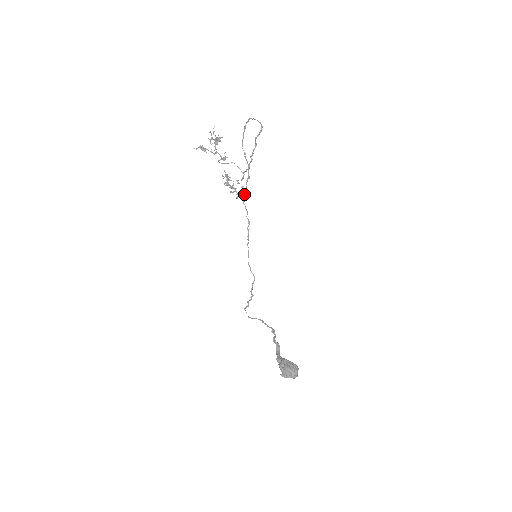
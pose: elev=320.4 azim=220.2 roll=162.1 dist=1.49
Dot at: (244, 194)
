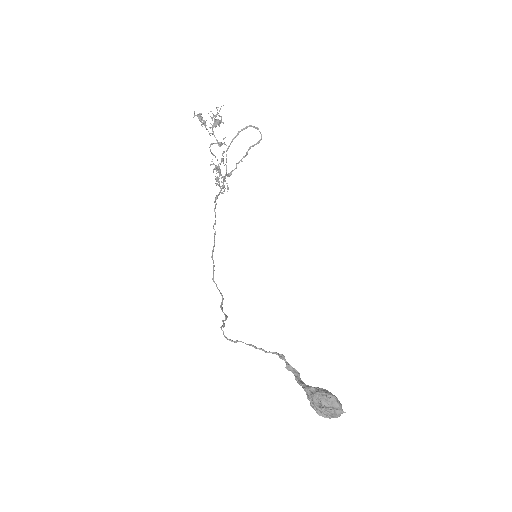
Dot at: (215, 201)
